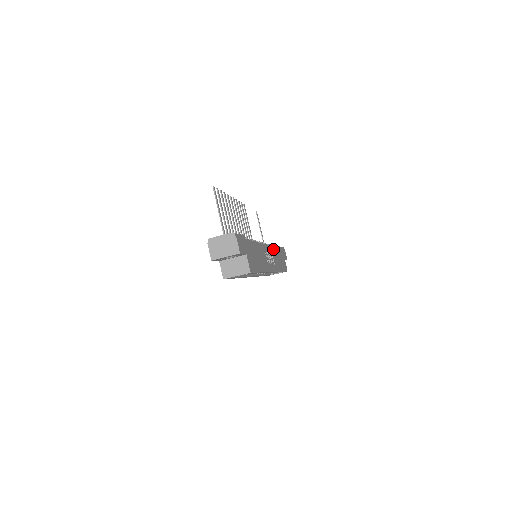
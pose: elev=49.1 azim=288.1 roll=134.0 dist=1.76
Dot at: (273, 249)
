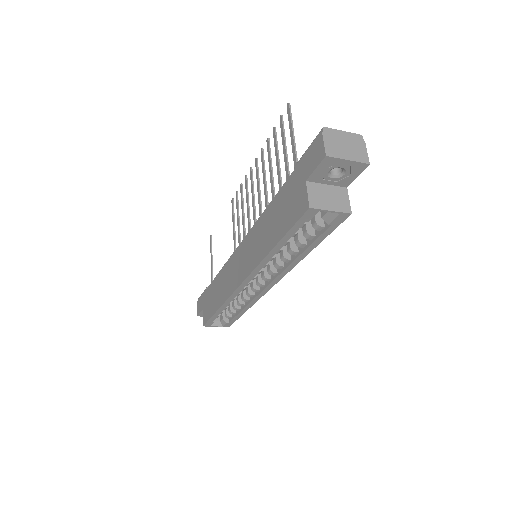
Dot at: occluded
